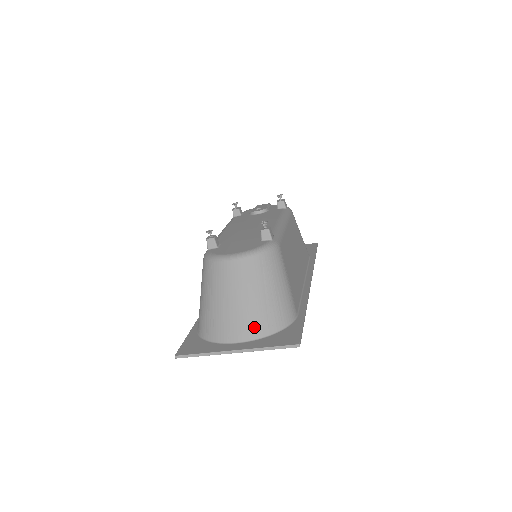
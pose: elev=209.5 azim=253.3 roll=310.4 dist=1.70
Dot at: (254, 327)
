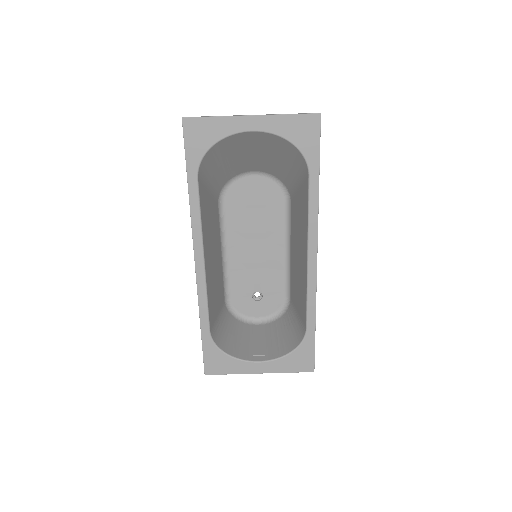
Dot at: (270, 138)
